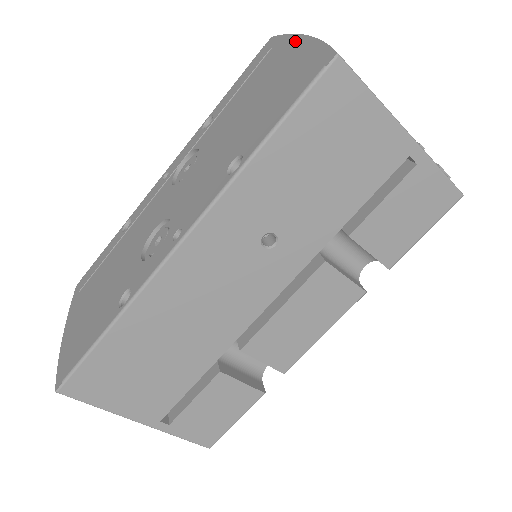
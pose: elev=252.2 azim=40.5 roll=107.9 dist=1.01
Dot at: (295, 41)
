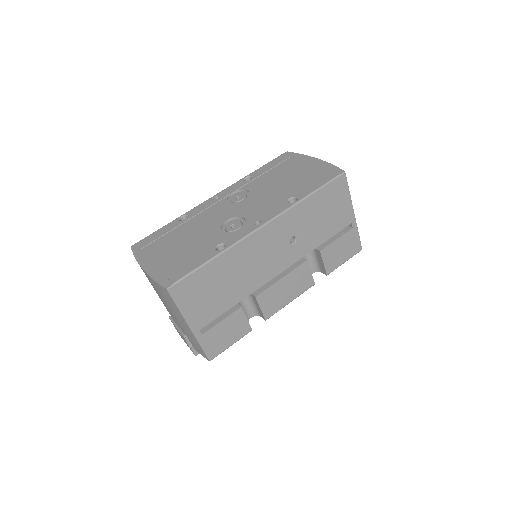
Dot at: (311, 159)
